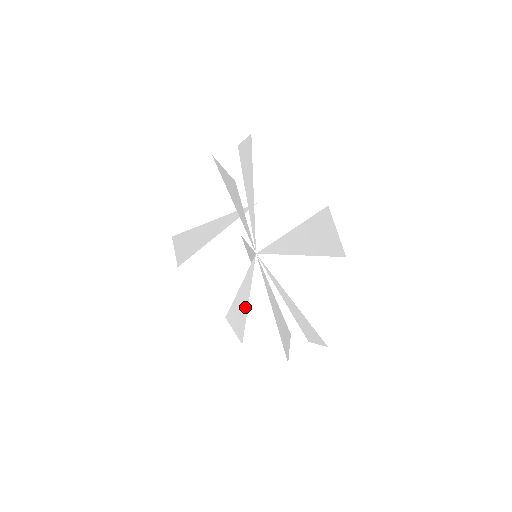
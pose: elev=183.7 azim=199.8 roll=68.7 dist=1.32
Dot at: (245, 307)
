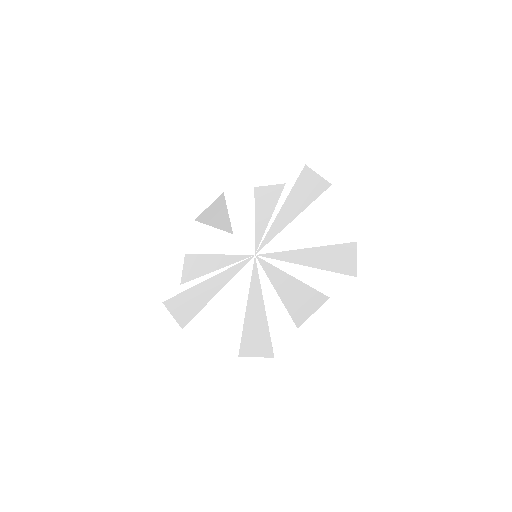
Dot at: (211, 294)
